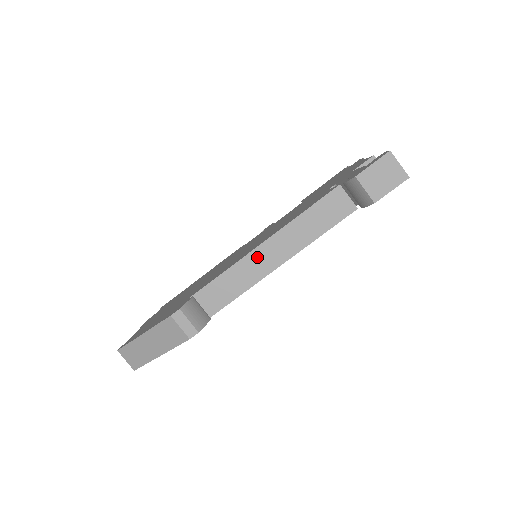
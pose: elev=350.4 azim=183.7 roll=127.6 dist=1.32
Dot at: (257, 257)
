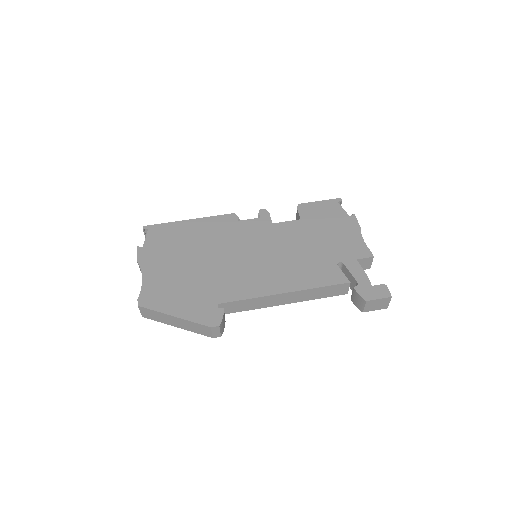
Dot at: (276, 298)
